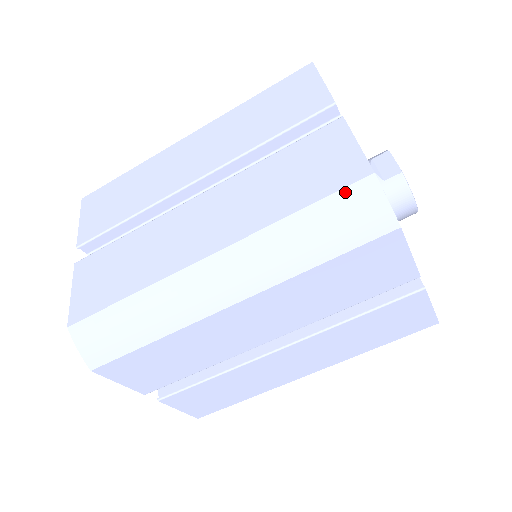
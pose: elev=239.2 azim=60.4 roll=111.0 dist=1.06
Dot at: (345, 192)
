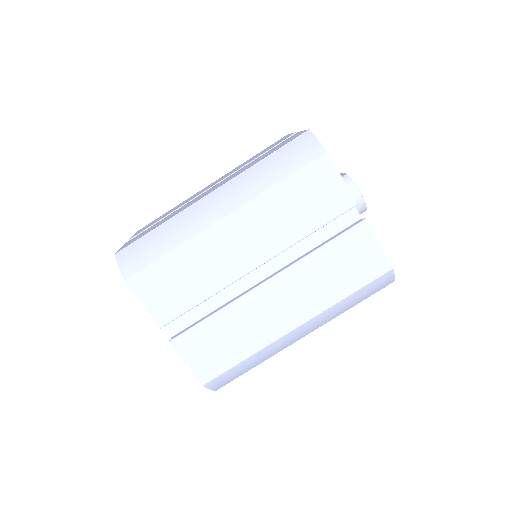
Dot at: (293, 141)
